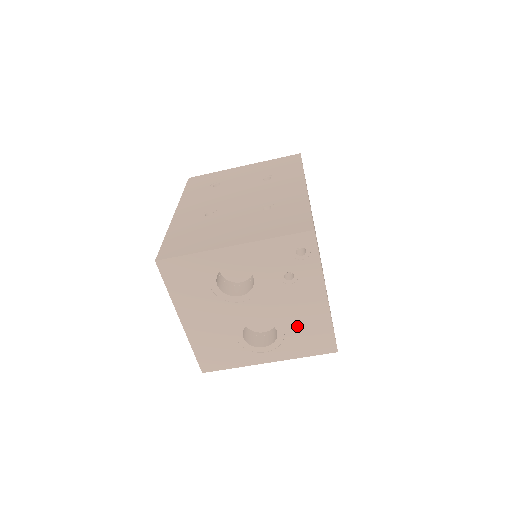
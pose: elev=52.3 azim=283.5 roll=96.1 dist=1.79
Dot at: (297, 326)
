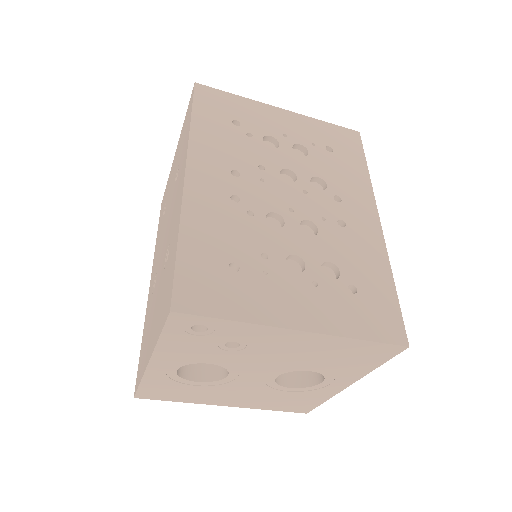
Dot at: (320, 359)
